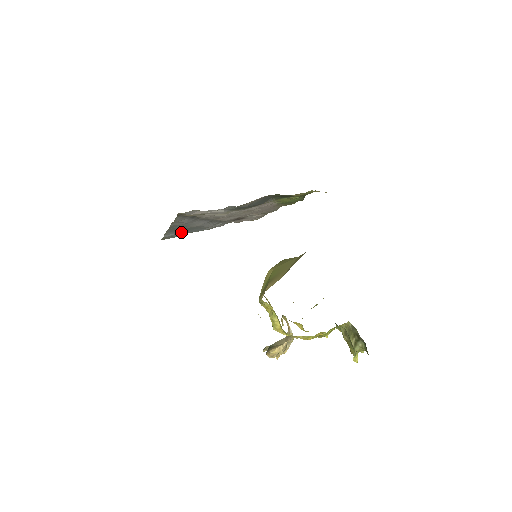
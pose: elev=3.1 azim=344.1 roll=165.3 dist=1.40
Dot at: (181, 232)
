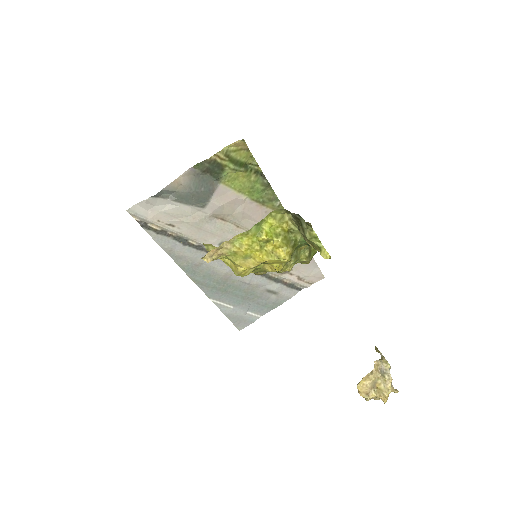
Dot at: (240, 305)
